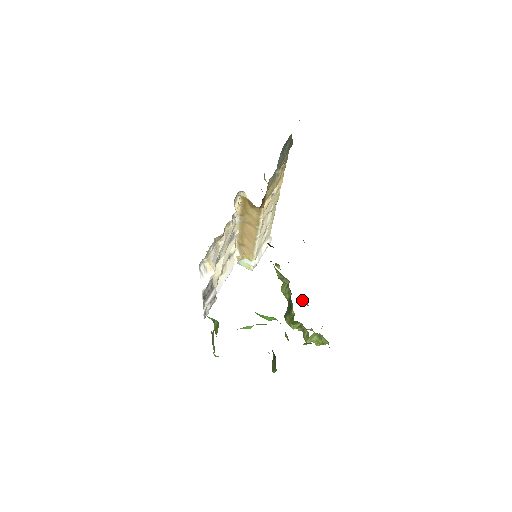
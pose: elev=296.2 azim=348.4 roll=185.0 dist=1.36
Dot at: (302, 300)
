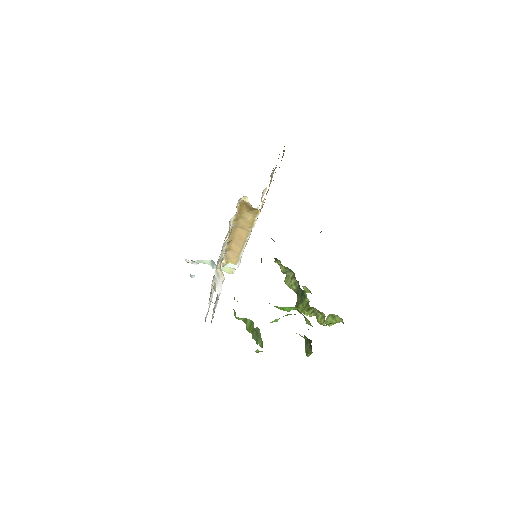
Dot at: (304, 289)
